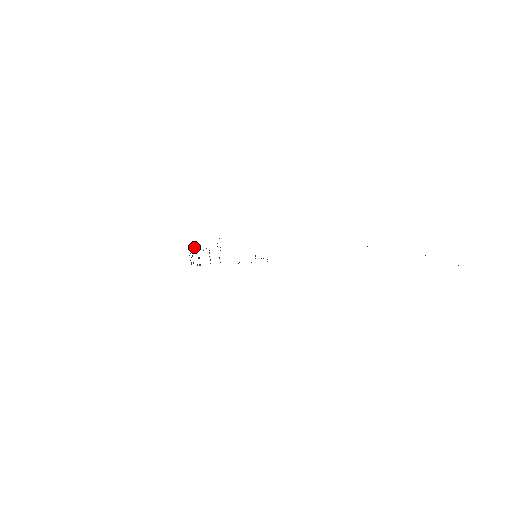
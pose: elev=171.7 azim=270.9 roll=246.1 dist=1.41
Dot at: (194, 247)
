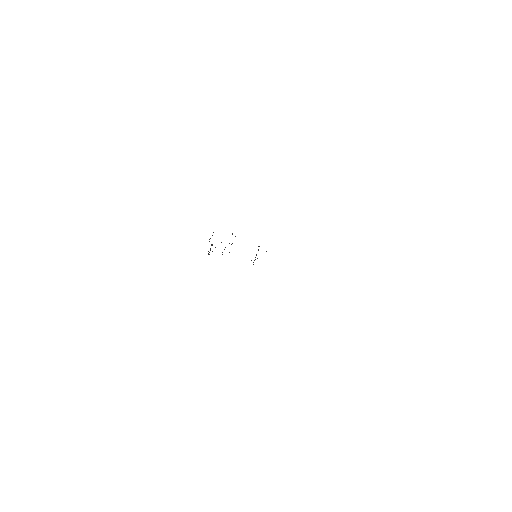
Dot at: occluded
